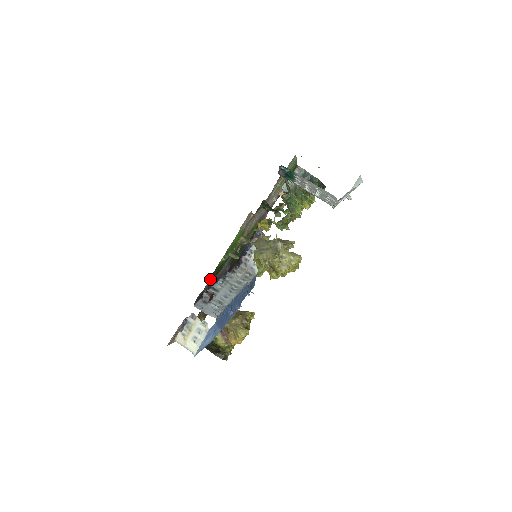
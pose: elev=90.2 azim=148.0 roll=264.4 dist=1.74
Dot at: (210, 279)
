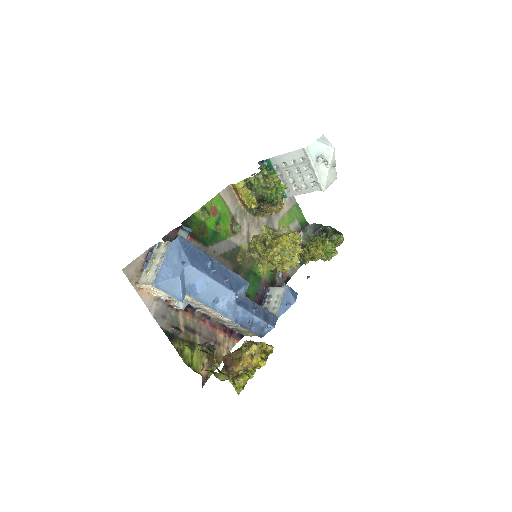
Dot at: (185, 225)
